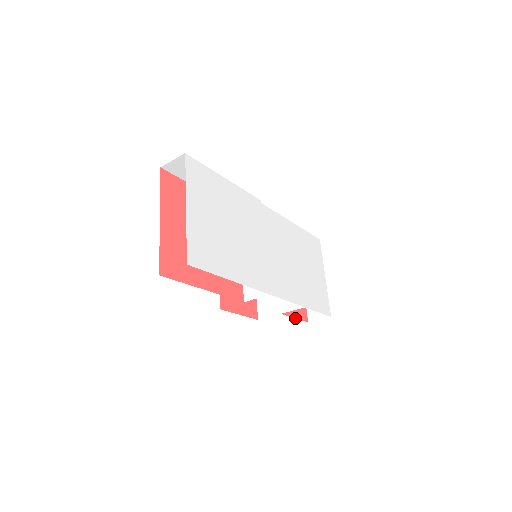
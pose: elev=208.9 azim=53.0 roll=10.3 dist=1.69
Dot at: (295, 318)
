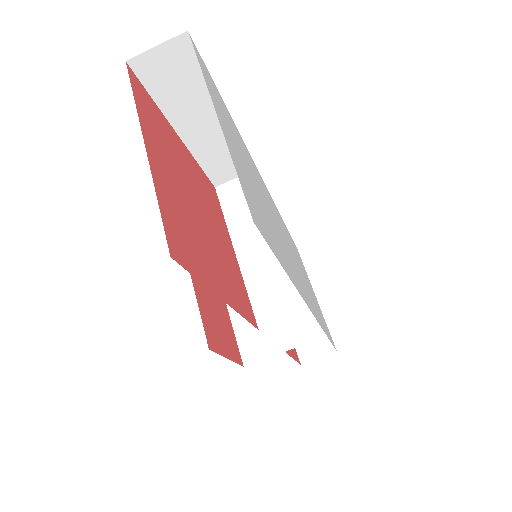
Dot at: (293, 358)
